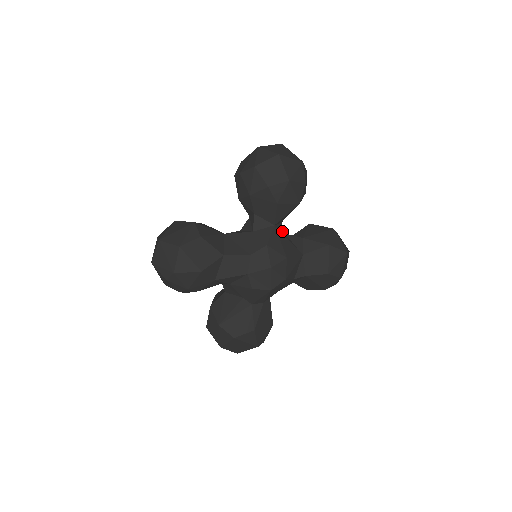
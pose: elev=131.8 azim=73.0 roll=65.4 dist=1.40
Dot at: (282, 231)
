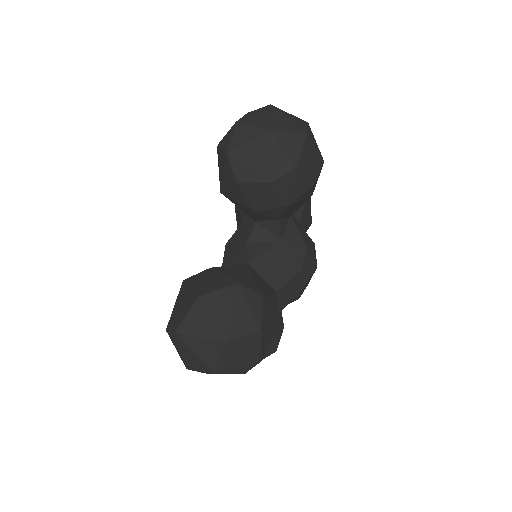
Dot at: occluded
